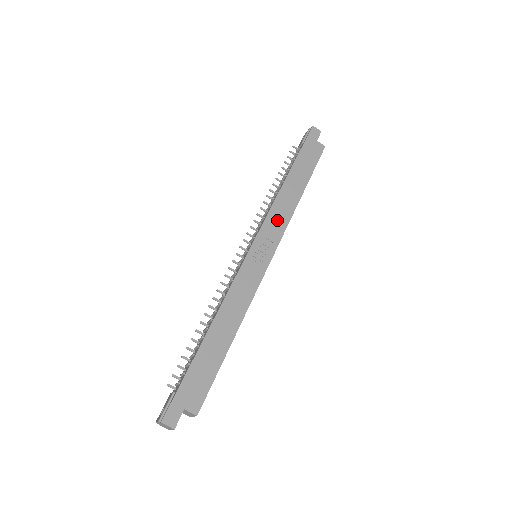
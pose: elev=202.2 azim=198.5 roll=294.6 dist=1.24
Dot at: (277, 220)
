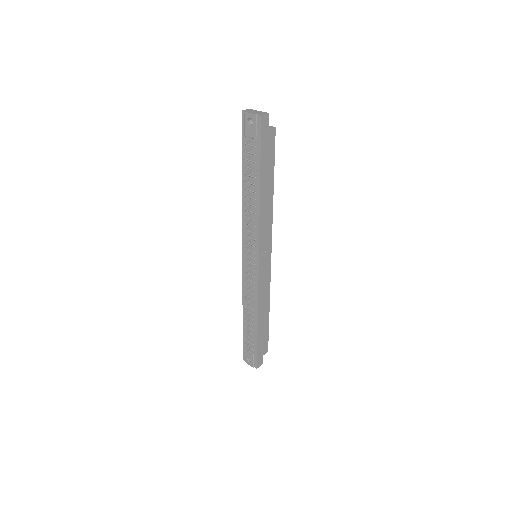
Dot at: (266, 231)
